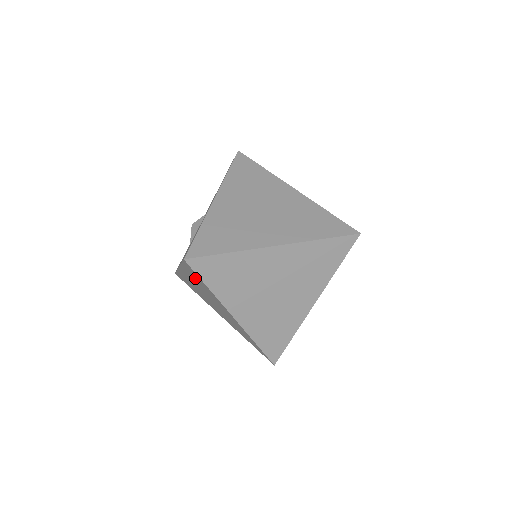
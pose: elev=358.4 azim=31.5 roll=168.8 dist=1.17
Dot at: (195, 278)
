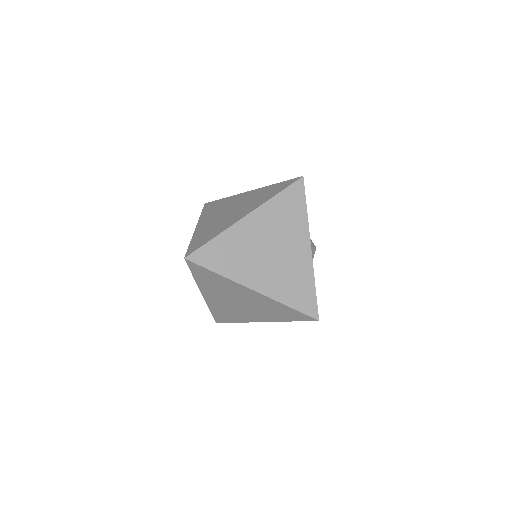
Dot at: (208, 280)
